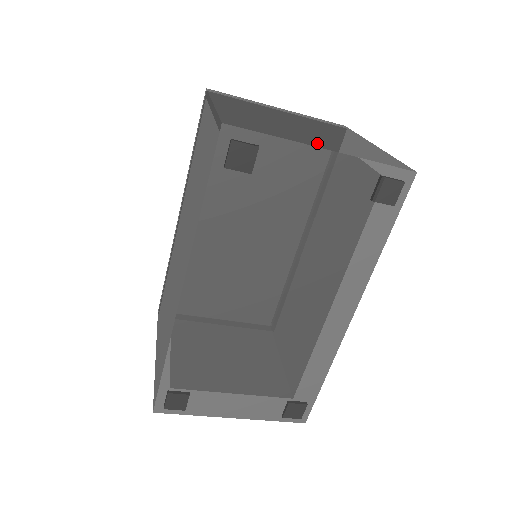
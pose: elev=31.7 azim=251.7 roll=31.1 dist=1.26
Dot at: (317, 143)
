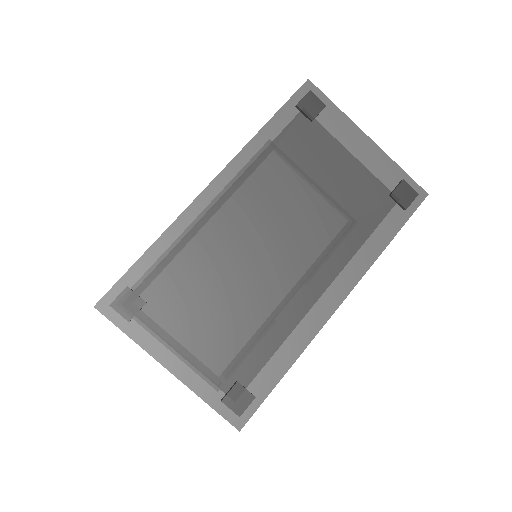
Dot at: occluded
